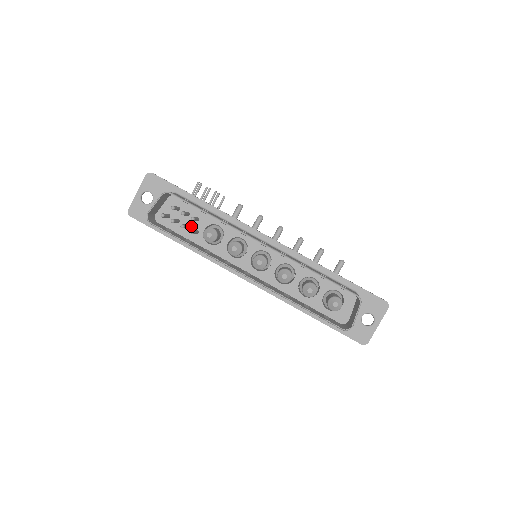
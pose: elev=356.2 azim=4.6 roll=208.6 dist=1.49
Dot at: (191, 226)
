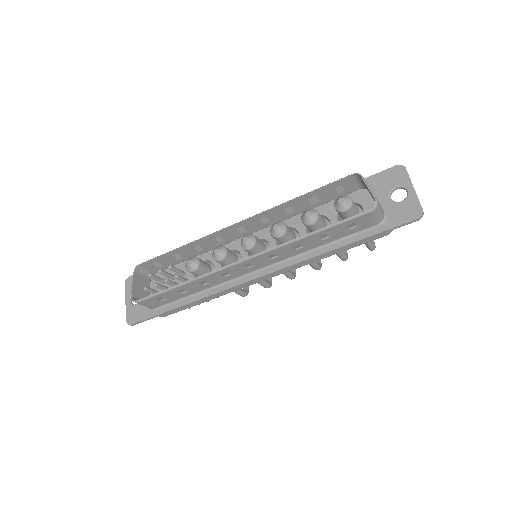
Dot at: occluded
